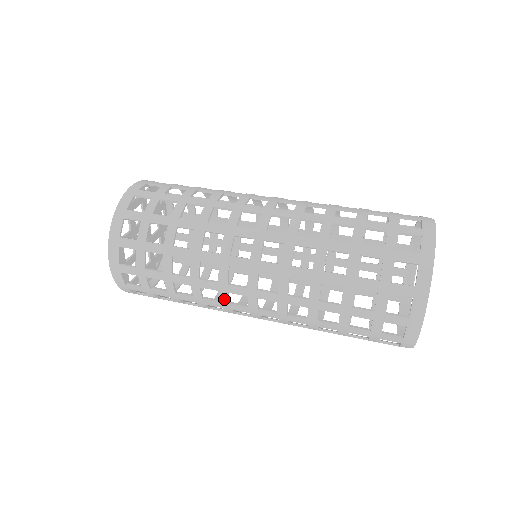
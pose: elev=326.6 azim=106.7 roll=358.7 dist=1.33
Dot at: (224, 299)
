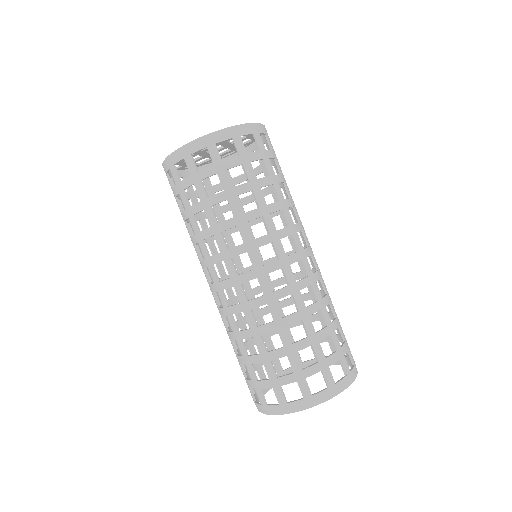
Dot at: occluded
